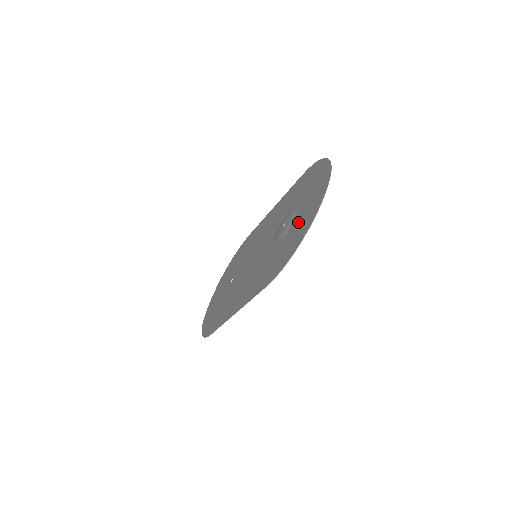
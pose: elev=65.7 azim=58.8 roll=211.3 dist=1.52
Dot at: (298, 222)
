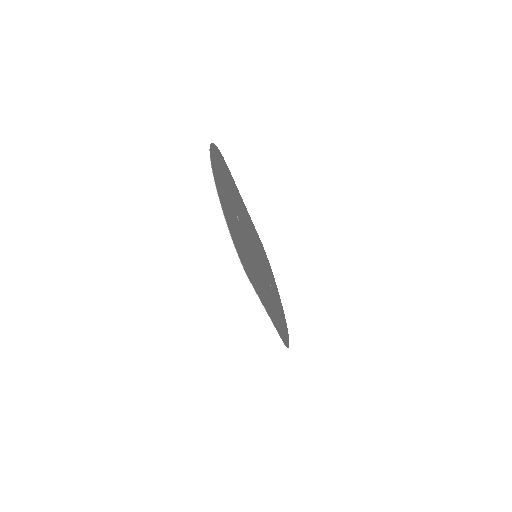
Dot at: (229, 211)
